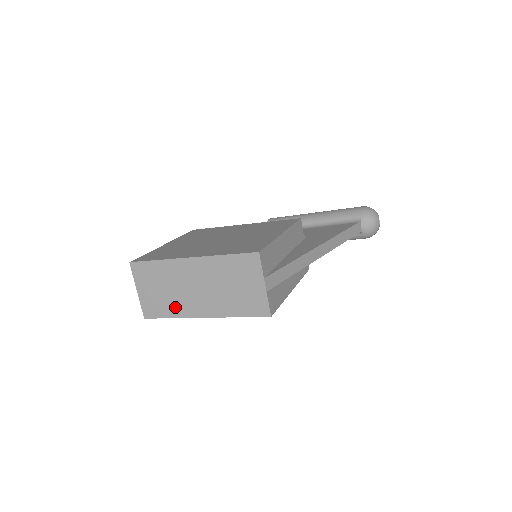
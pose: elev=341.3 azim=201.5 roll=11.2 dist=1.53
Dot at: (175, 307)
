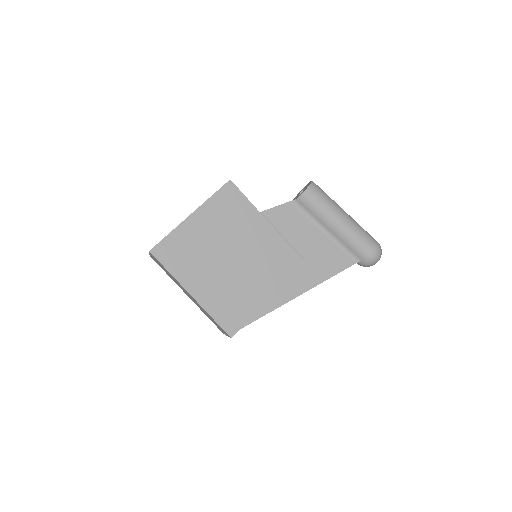
Dot at: occluded
